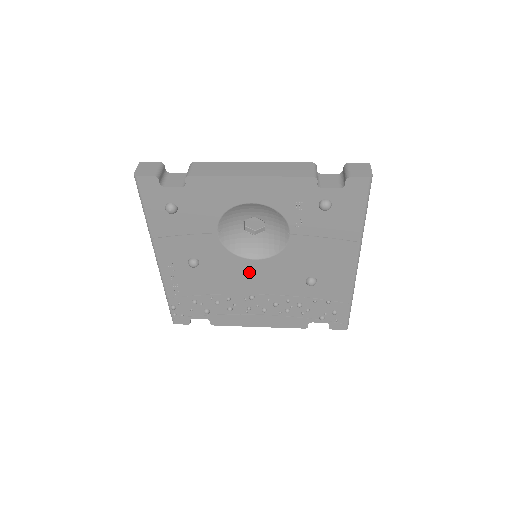
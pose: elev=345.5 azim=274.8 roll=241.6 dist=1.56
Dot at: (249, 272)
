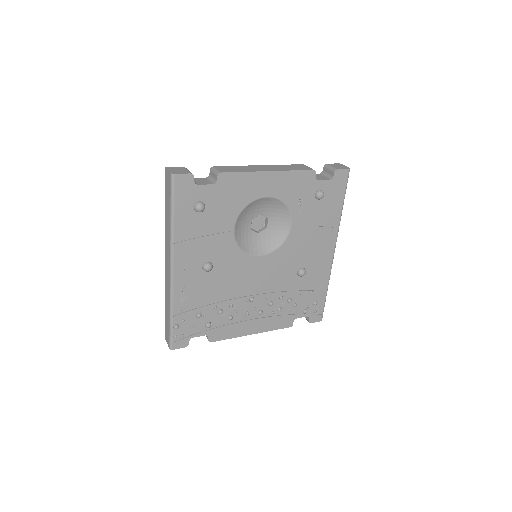
Dot at: (253, 271)
